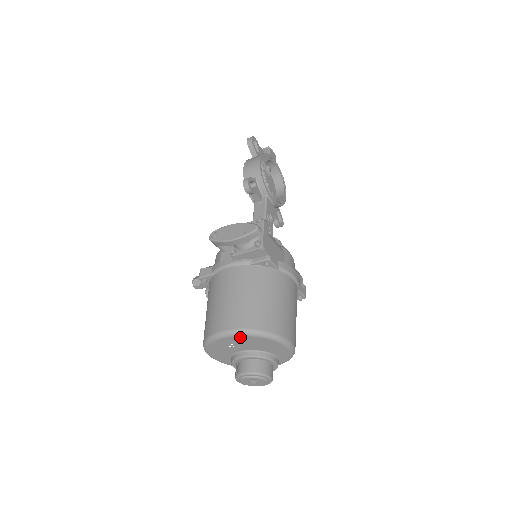
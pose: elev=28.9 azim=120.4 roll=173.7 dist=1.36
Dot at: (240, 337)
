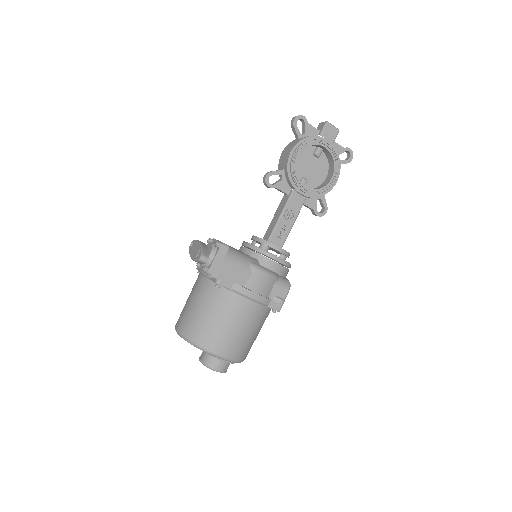
Dot at: occluded
